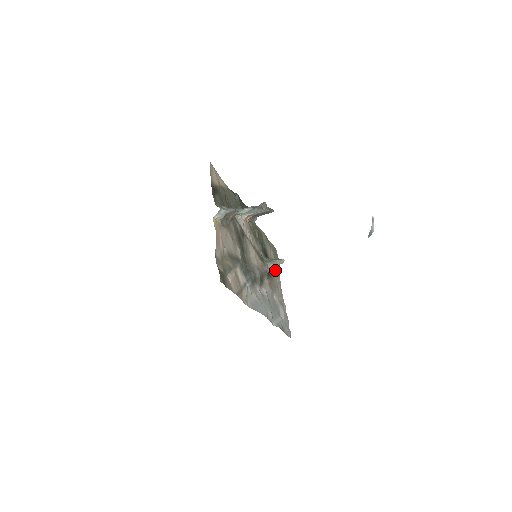
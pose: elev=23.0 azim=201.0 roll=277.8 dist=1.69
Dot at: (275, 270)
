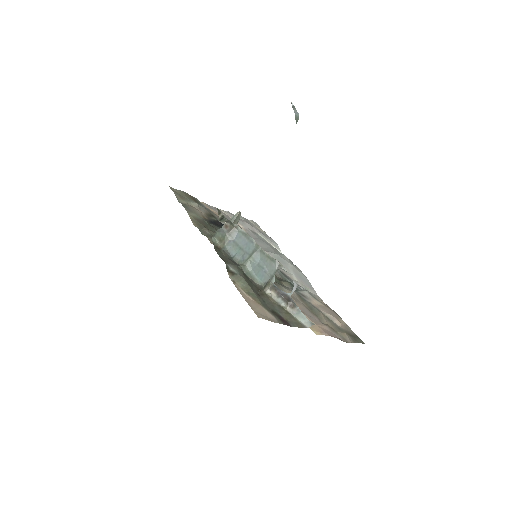
Dot at: (207, 210)
